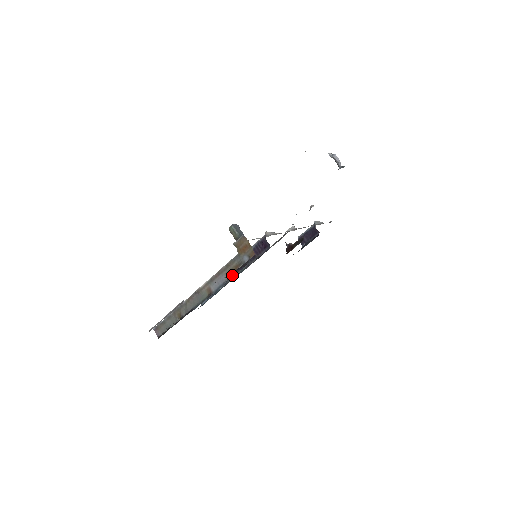
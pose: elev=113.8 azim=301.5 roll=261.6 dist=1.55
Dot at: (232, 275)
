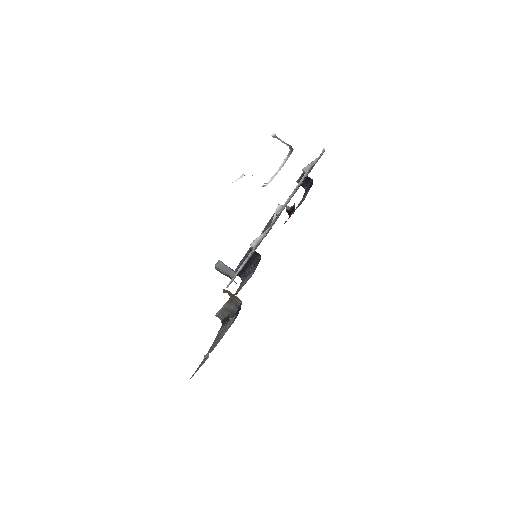
Dot at: occluded
